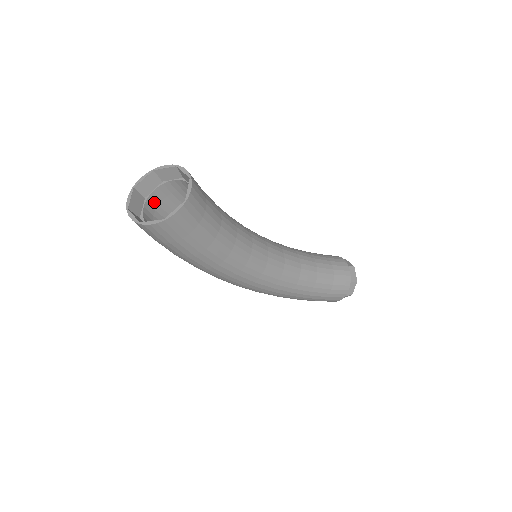
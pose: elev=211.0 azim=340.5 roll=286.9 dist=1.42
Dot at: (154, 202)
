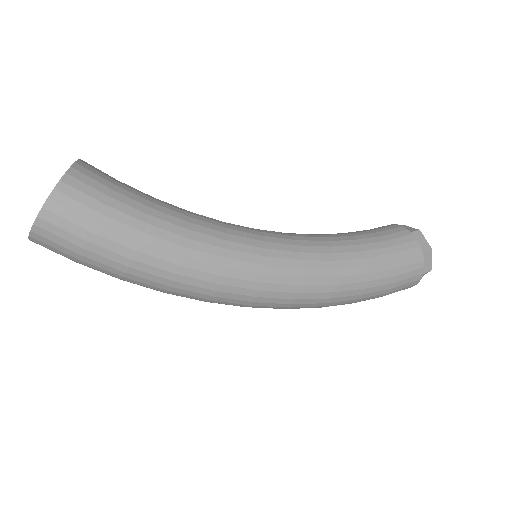
Dot at: occluded
